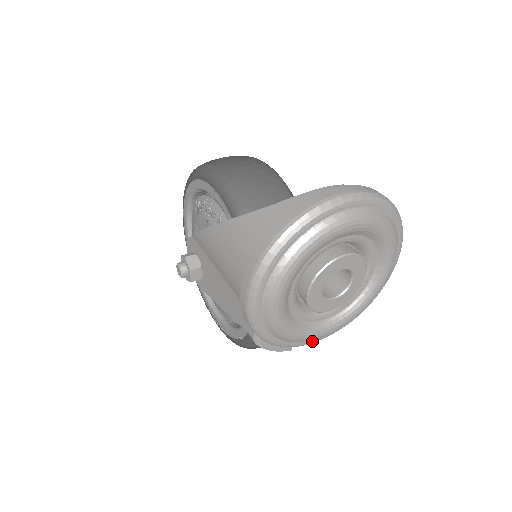
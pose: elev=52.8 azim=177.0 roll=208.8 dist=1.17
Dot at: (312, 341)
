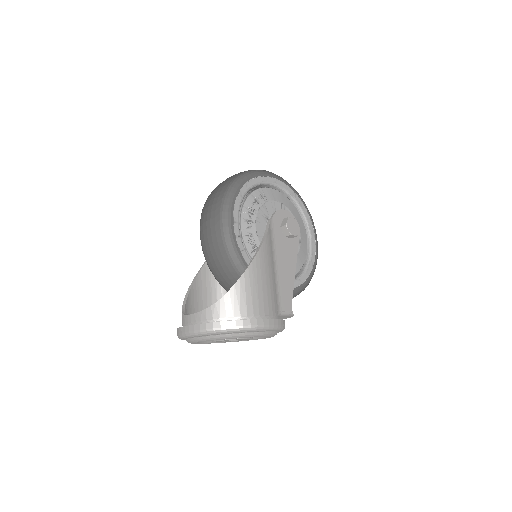
Dot at: occluded
